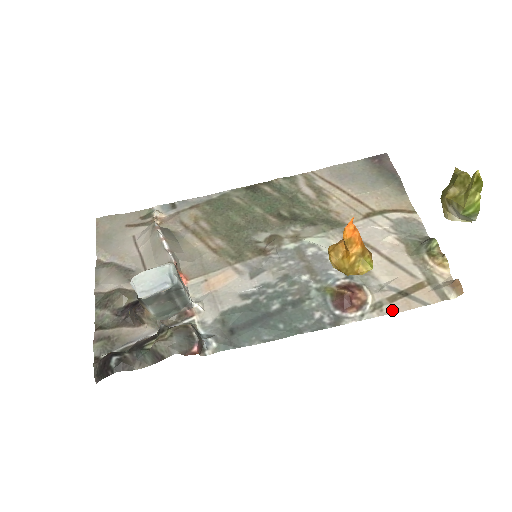
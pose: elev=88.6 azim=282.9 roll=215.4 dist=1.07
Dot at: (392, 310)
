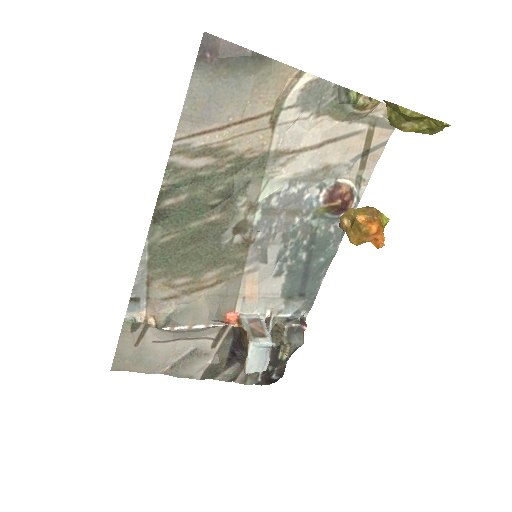
Dot at: (370, 172)
